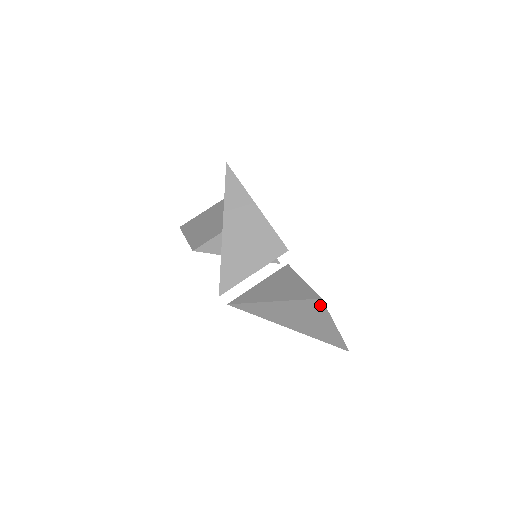
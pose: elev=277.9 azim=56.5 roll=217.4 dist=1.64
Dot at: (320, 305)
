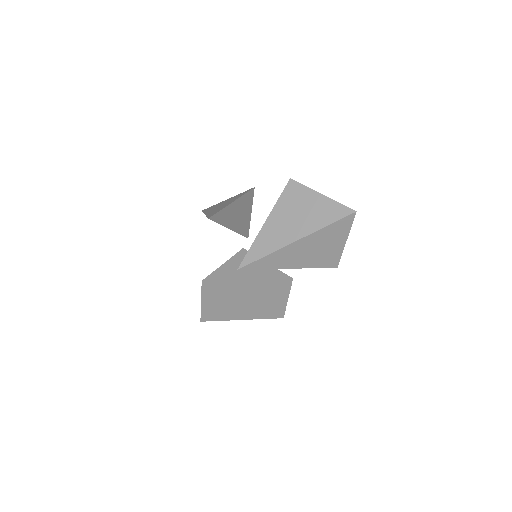
Dot at: (295, 186)
